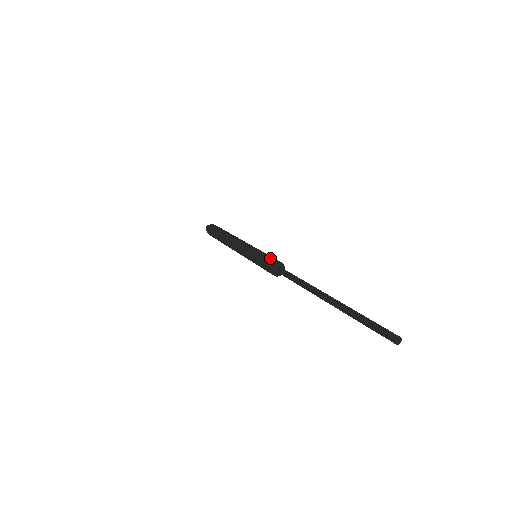
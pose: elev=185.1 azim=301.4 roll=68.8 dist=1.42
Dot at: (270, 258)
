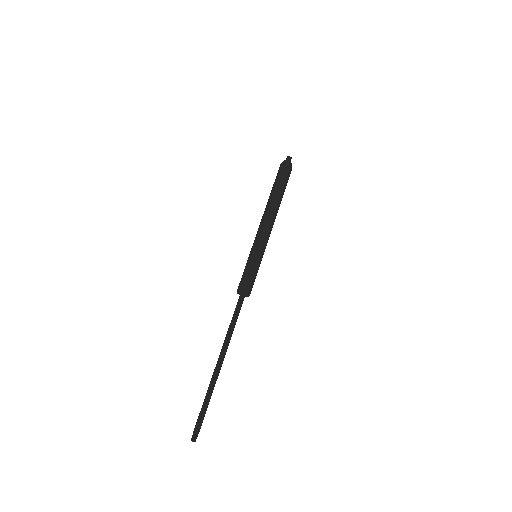
Dot at: (243, 280)
